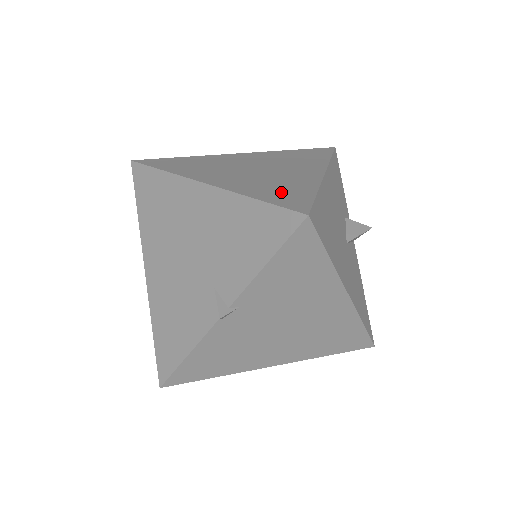
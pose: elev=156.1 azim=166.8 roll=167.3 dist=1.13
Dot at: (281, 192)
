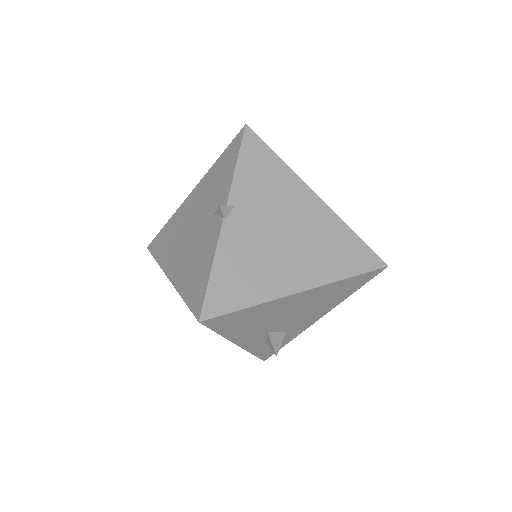
Dot at: occluded
